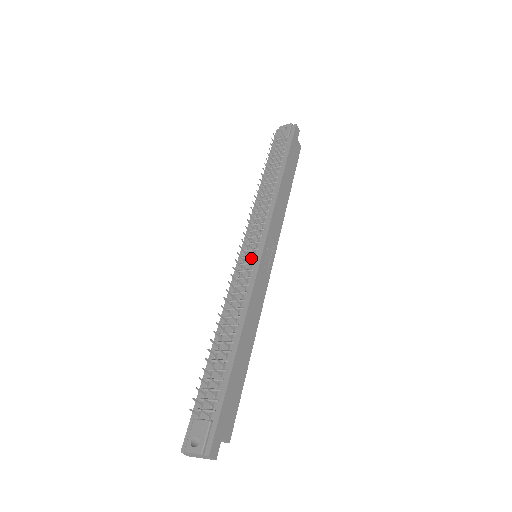
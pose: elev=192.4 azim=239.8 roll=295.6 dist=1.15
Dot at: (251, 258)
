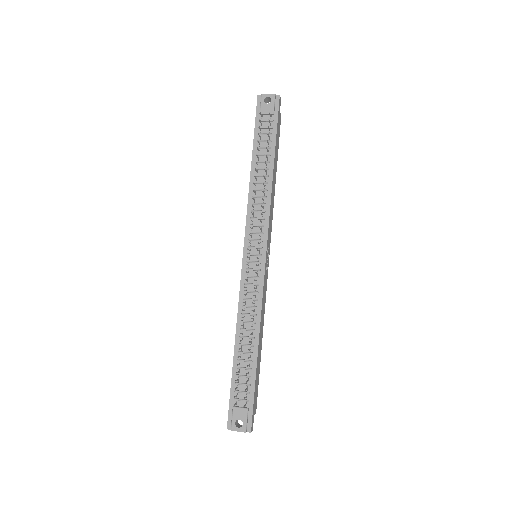
Dot at: (257, 266)
